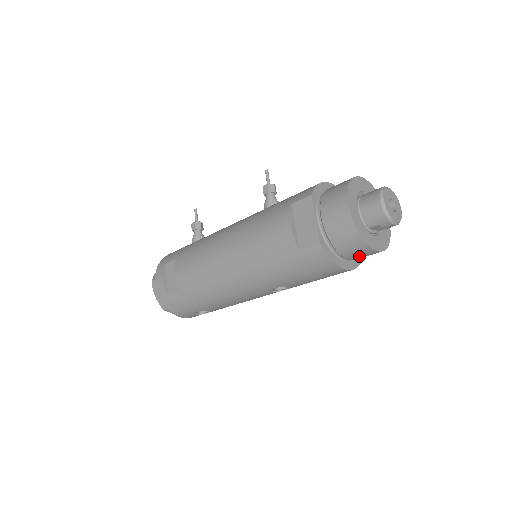
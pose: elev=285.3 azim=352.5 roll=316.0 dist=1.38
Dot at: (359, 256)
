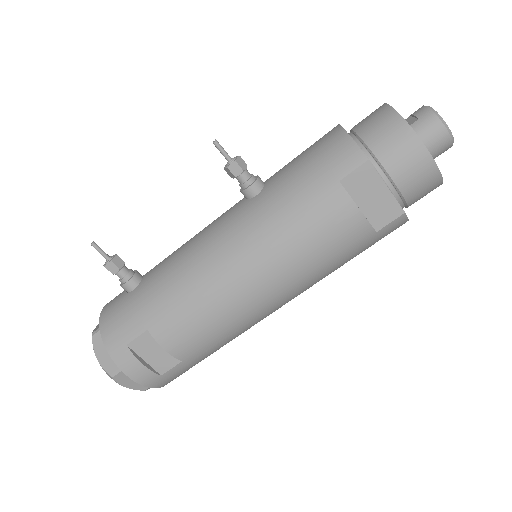
Dot at: occluded
